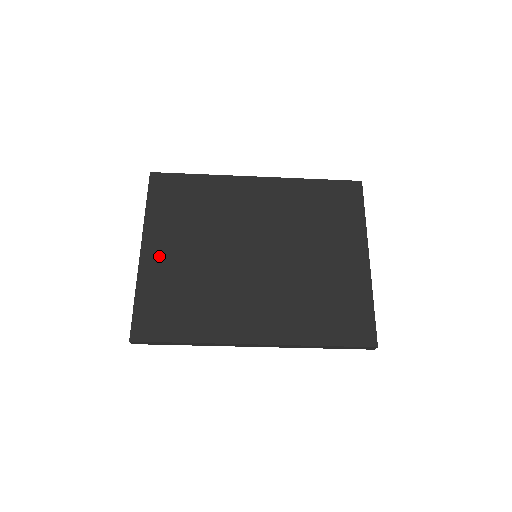
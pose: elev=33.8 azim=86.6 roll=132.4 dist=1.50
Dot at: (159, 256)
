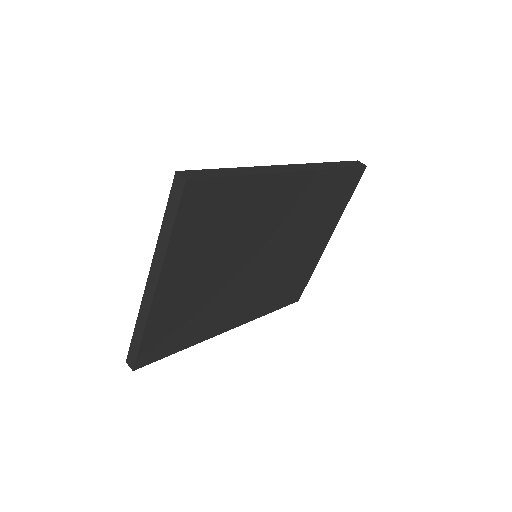
Dot at: (175, 289)
